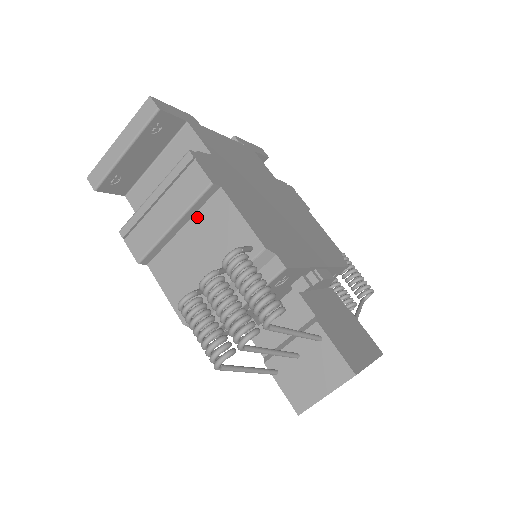
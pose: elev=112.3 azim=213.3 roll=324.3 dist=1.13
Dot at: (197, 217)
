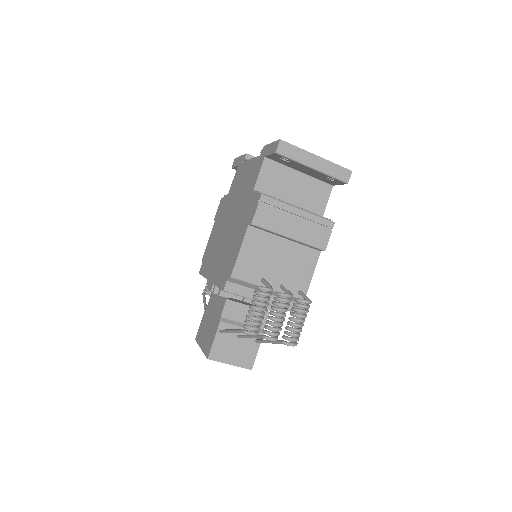
Dot at: (297, 246)
